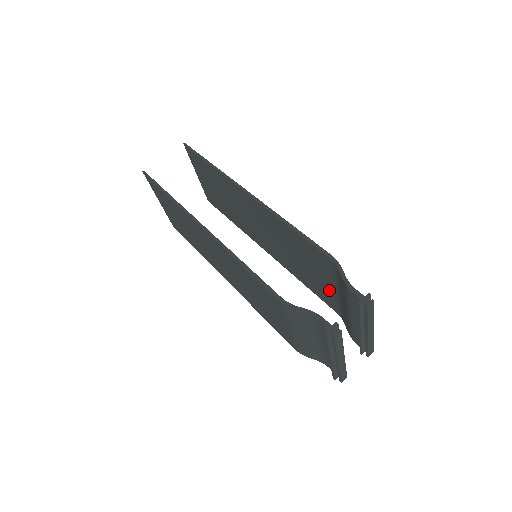
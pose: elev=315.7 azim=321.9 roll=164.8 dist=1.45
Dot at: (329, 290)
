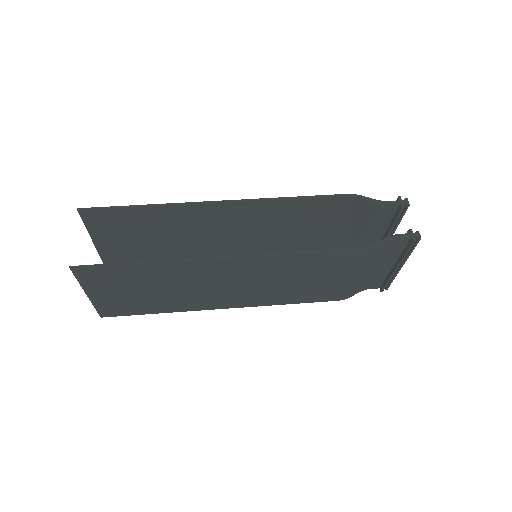
Dot at: (328, 235)
